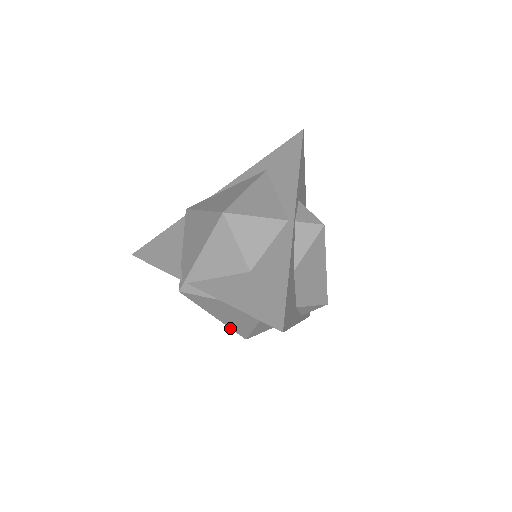
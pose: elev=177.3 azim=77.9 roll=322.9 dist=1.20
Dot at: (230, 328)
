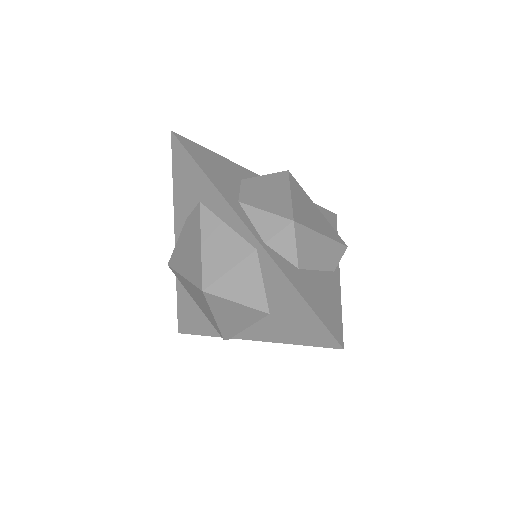
Dot at: (192, 284)
